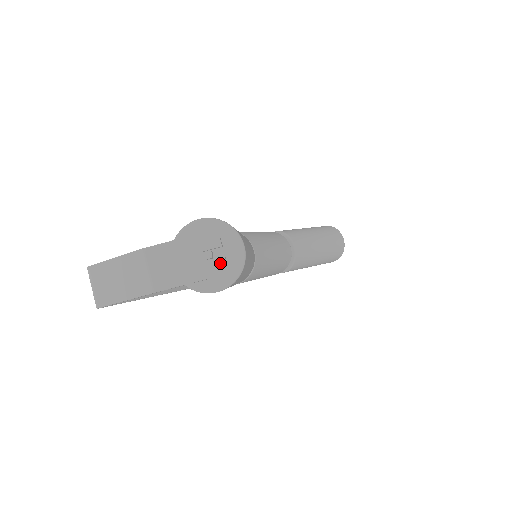
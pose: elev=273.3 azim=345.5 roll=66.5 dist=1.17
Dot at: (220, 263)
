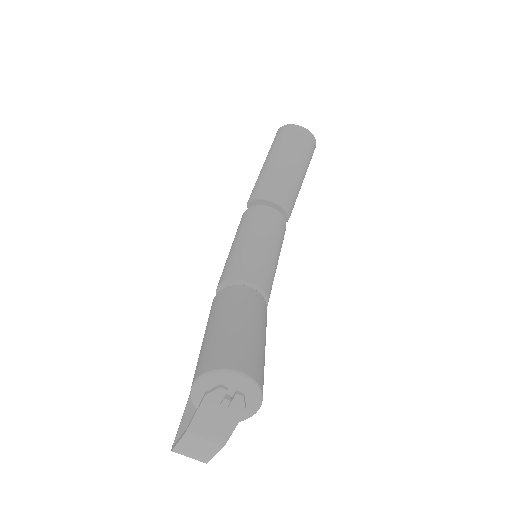
Dot at: (239, 400)
